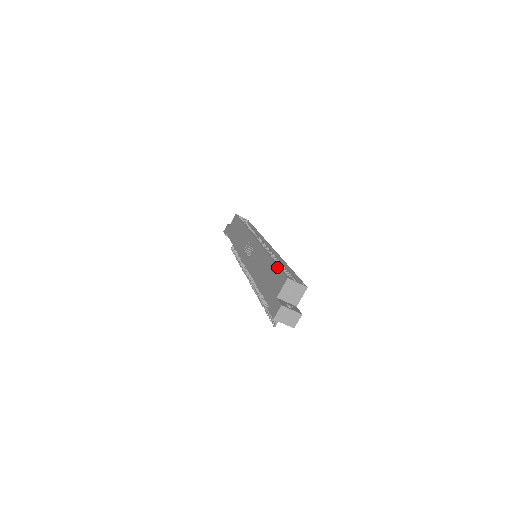
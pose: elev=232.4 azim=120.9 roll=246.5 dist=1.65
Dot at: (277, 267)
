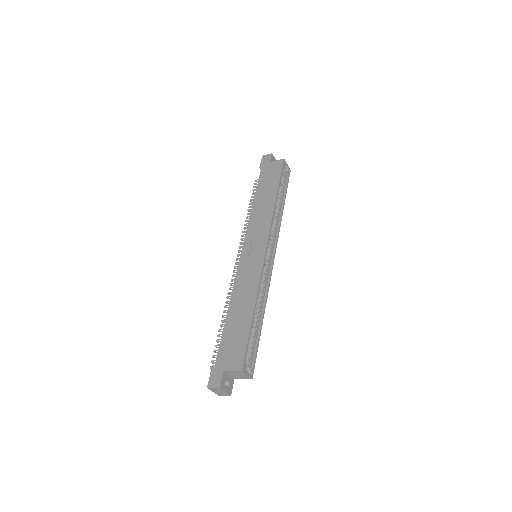
Dot at: (247, 337)
